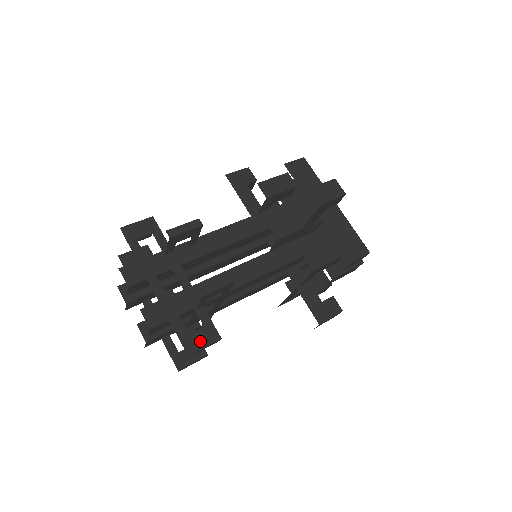
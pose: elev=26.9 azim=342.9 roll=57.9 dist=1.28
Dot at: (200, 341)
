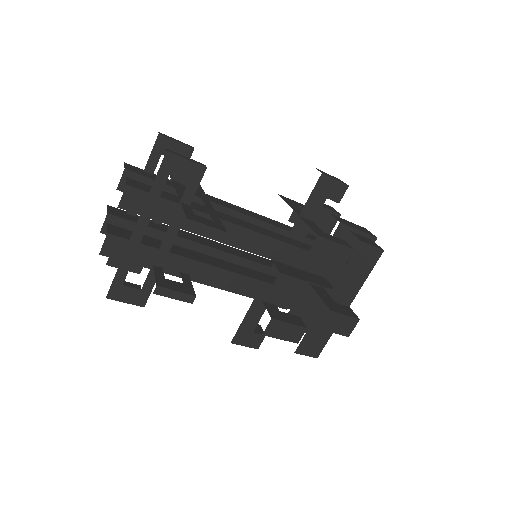
Dot at: (126, 296)
